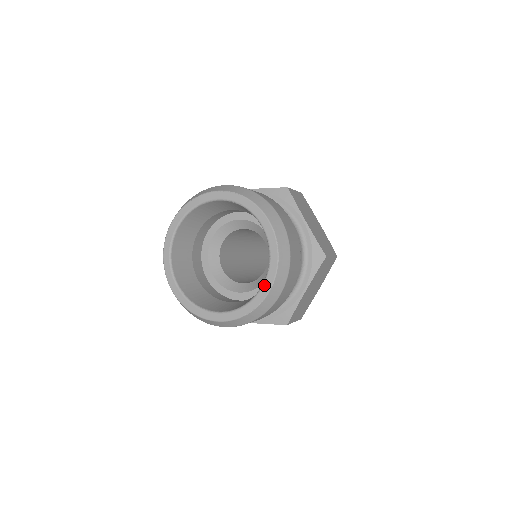
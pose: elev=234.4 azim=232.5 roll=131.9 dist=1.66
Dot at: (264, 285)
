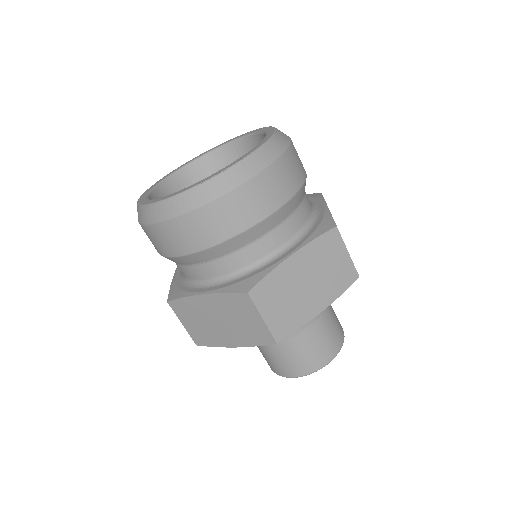
Dot at: (235, 161)
